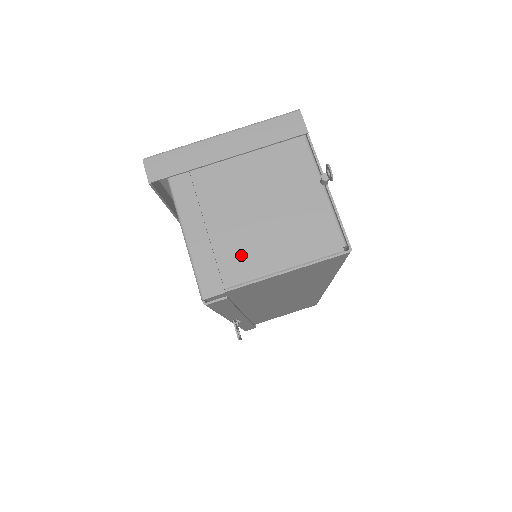
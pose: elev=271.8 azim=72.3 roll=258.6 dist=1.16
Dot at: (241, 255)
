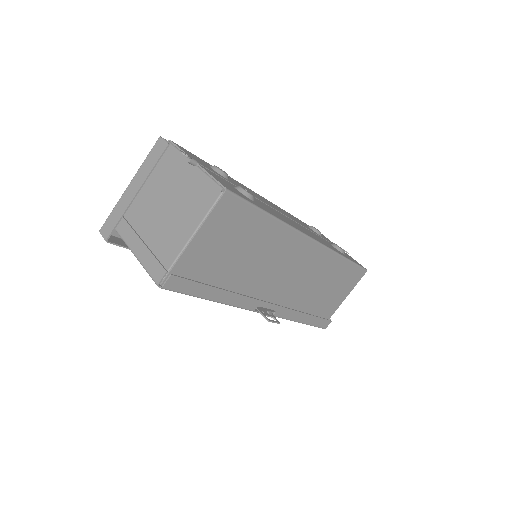
Dot at: (169, 244)
